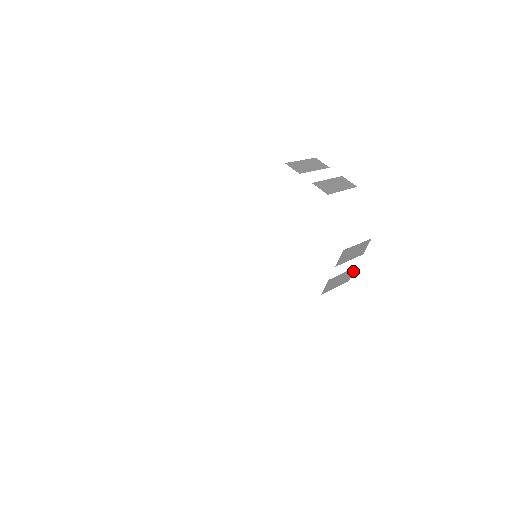
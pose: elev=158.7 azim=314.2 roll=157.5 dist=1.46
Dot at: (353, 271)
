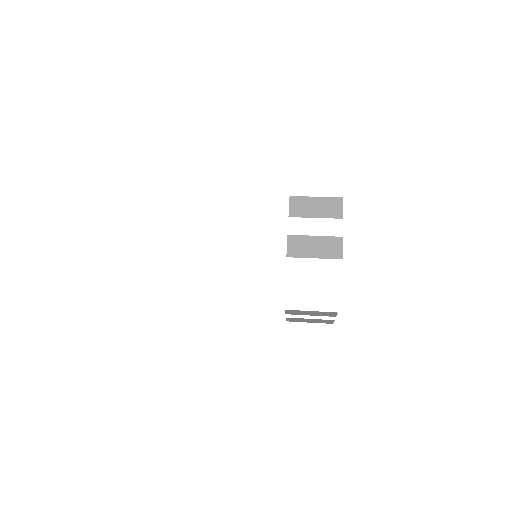
Dot at: (333, 321)
